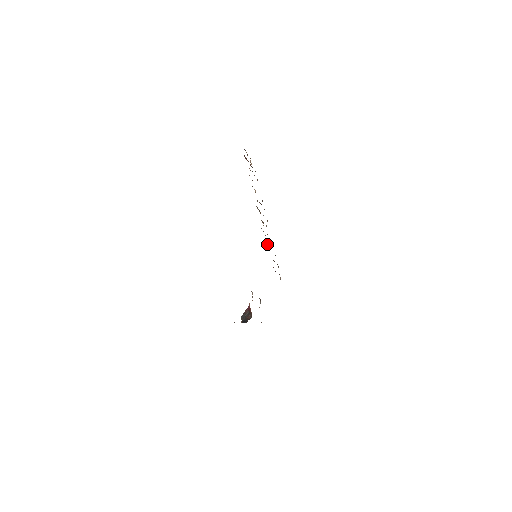
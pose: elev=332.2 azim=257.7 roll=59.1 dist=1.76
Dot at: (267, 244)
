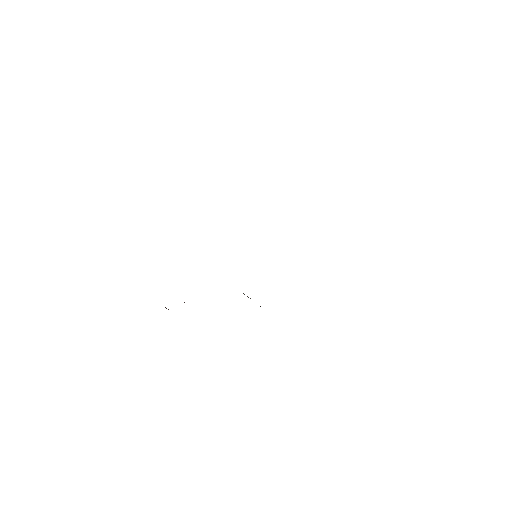
Dot at: occluded
